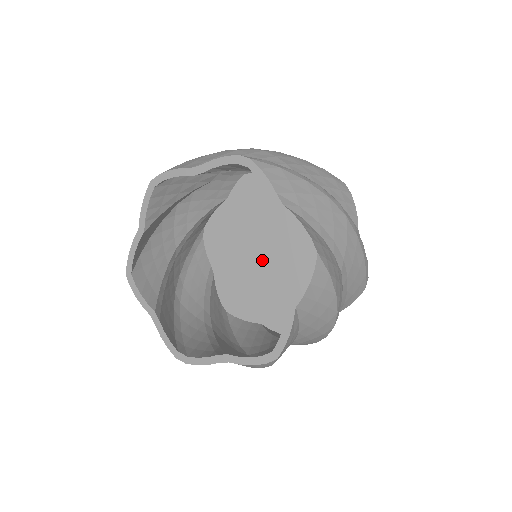
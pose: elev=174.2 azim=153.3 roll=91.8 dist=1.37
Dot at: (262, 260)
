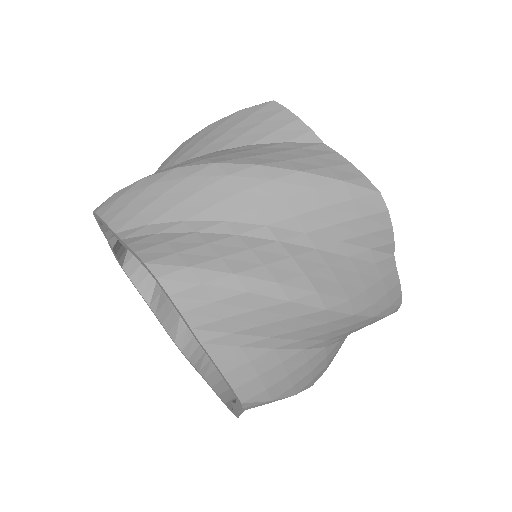
Dot at: occluded
